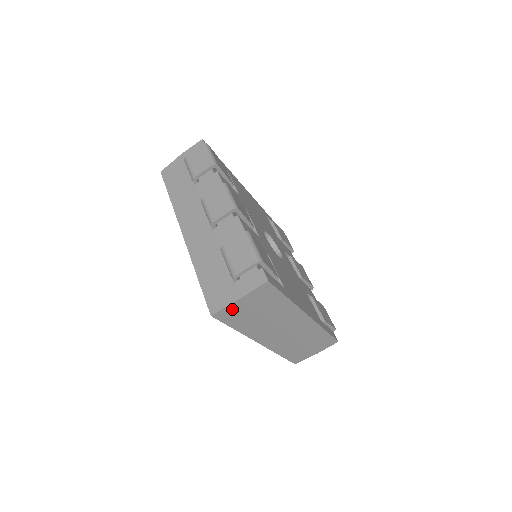
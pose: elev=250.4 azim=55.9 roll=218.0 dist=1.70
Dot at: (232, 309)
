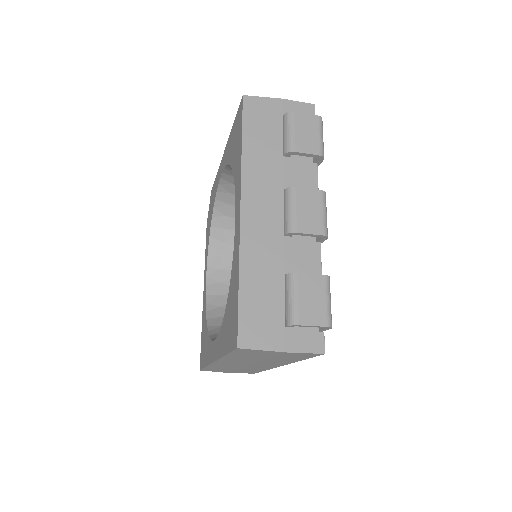
Dot at: (261, 351)
